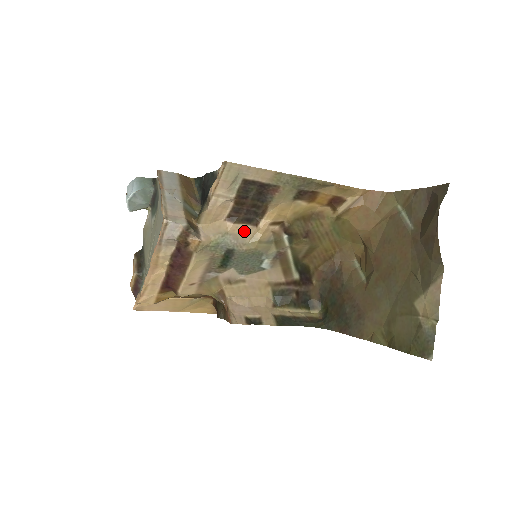
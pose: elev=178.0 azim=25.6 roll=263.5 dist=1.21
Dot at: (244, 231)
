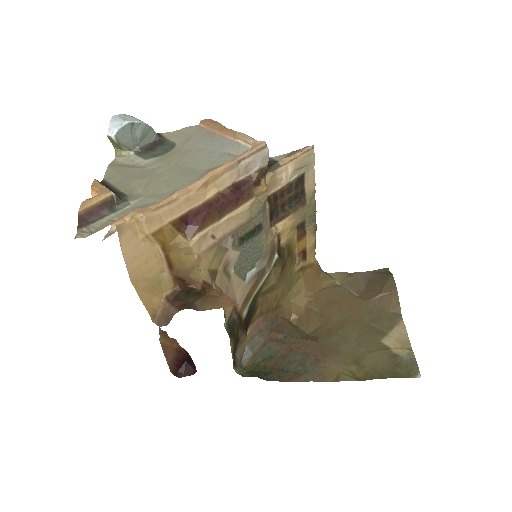
Dot at: (267, 221)
